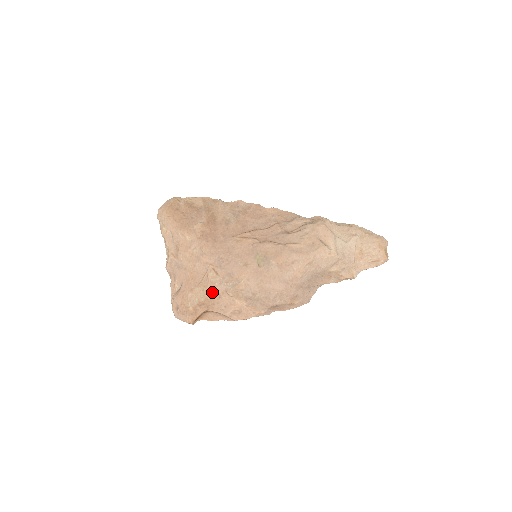
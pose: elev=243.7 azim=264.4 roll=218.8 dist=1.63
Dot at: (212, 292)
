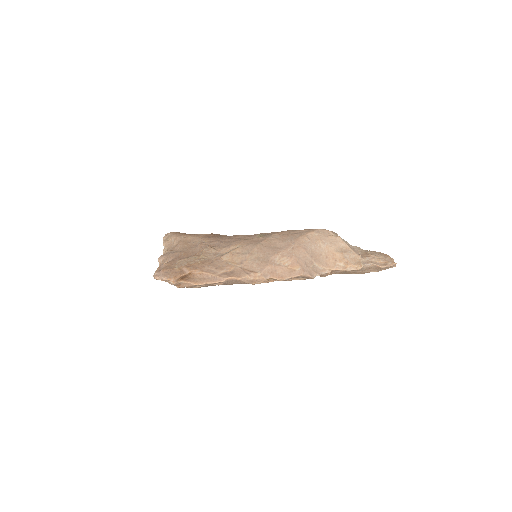
Dot at: (205, 259)
